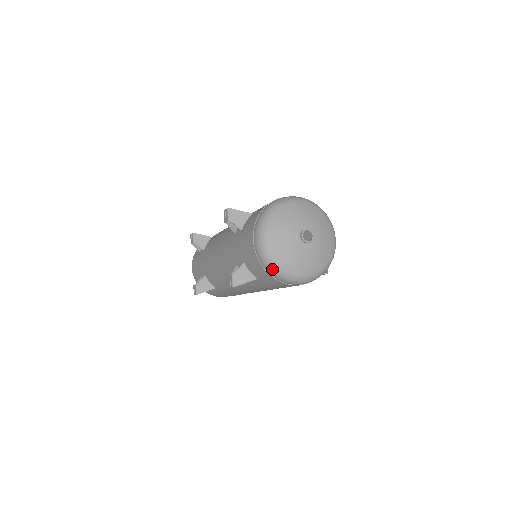
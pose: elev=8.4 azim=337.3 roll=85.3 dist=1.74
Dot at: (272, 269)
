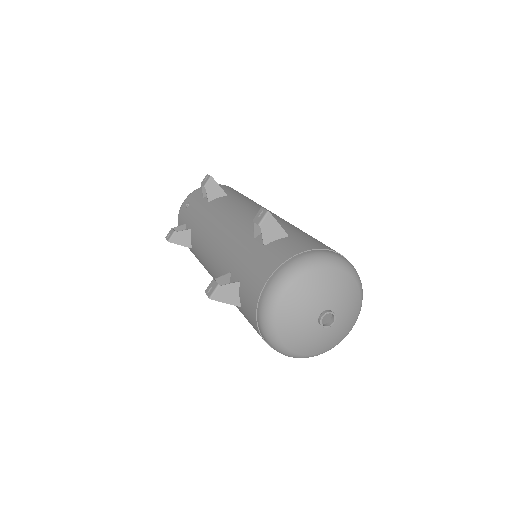
Dot at: (264, 324)
